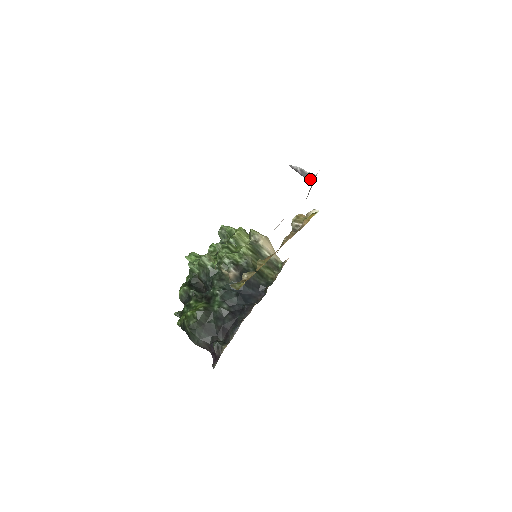
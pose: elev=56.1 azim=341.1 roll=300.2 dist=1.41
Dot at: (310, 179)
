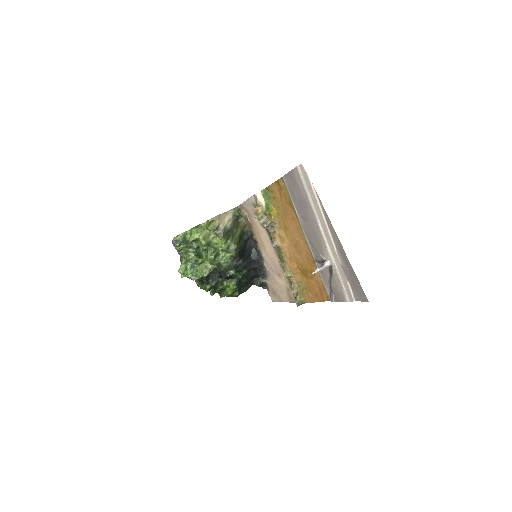
Dot at: occluded
